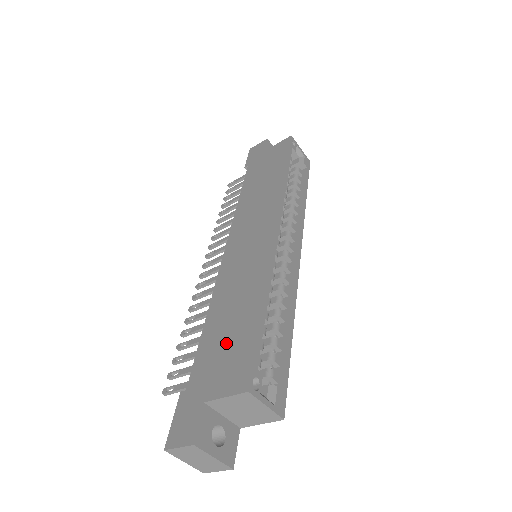
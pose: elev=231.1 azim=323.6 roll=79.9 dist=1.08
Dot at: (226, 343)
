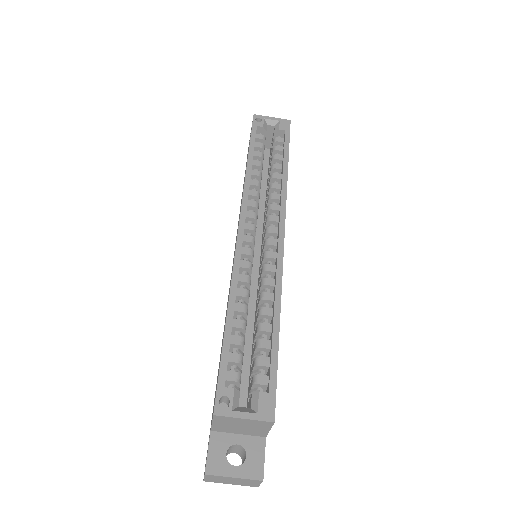
Dot at: occluded
